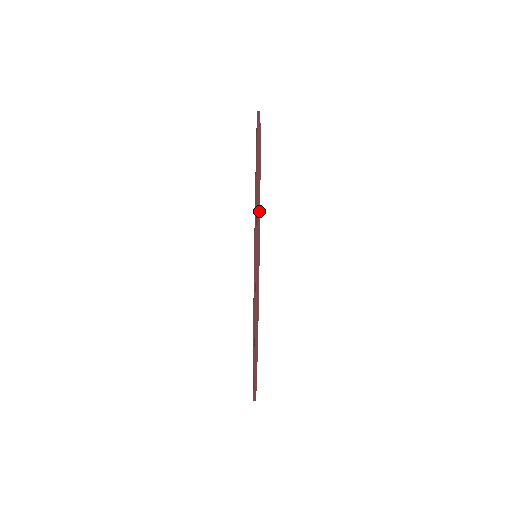
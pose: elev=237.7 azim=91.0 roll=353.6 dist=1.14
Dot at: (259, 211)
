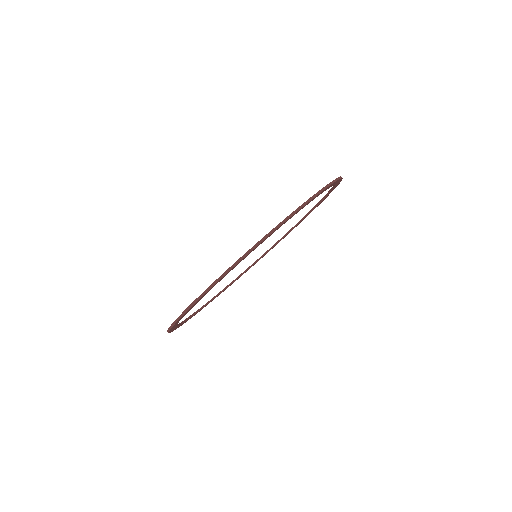
Dot at: (327, 187)
